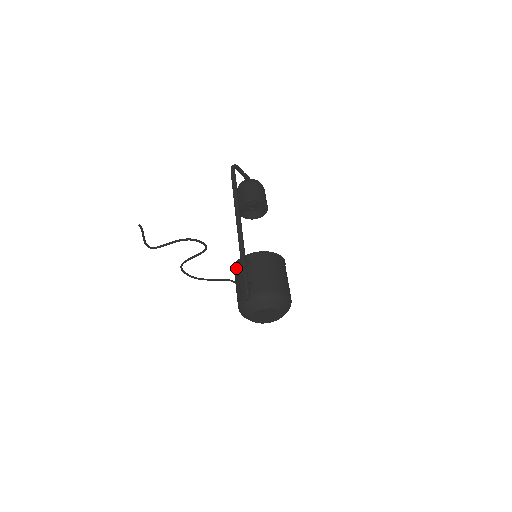
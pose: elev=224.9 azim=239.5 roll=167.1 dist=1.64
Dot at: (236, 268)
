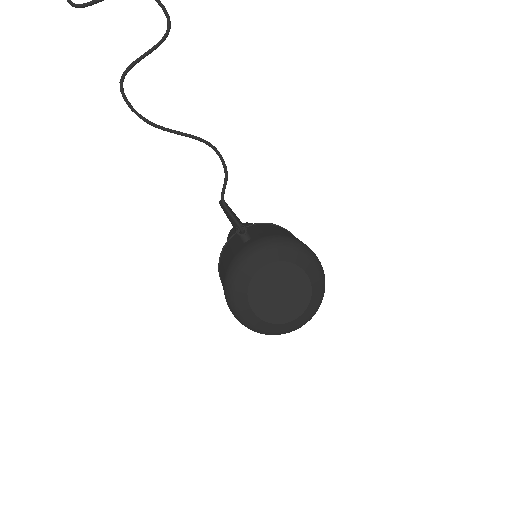
Dot at: (222, 252)
